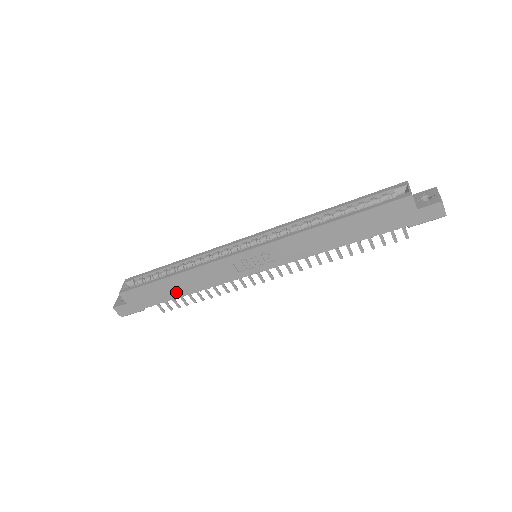
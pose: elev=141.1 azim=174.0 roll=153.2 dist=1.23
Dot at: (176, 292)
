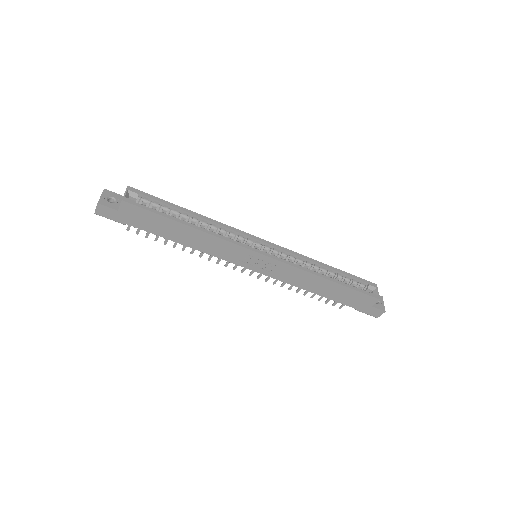
Dot at: (174, 236)
